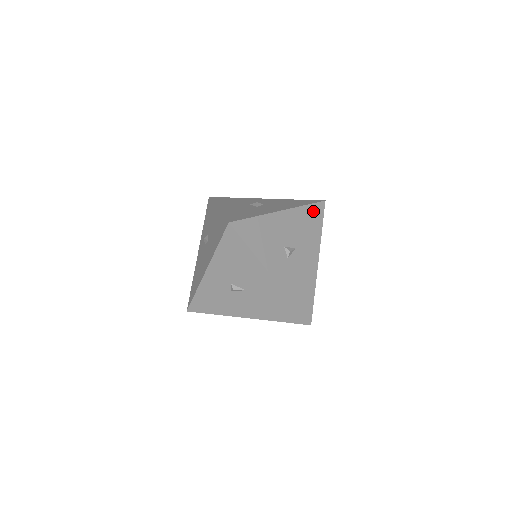
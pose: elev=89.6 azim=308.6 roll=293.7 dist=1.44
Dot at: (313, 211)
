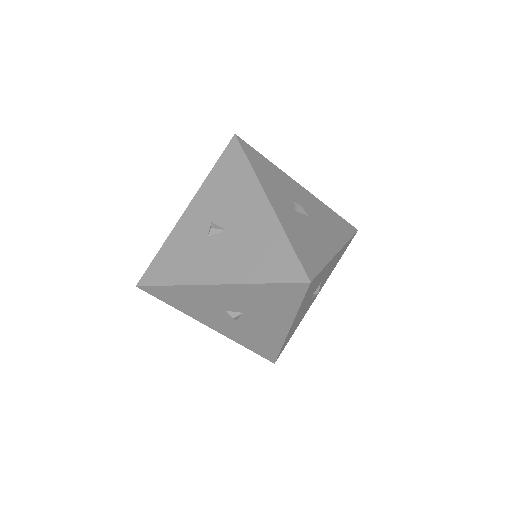
Dot at: (340, 221)
